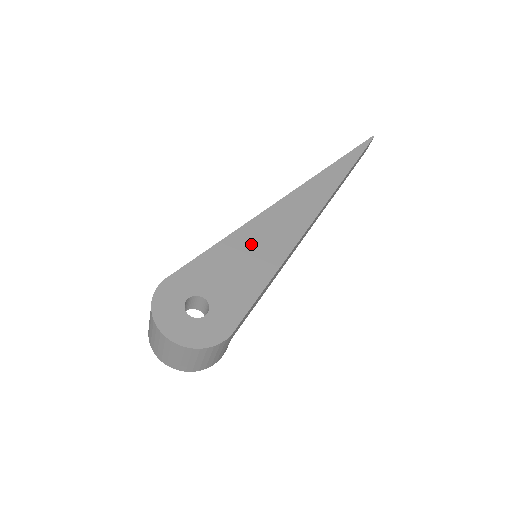
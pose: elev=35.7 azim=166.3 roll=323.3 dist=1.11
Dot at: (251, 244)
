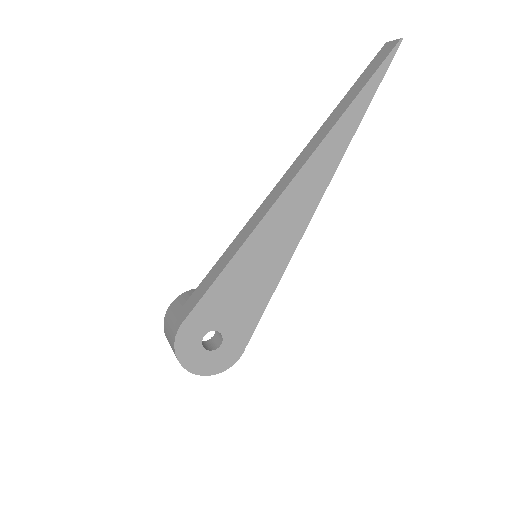
Dot at: (254, 261)
